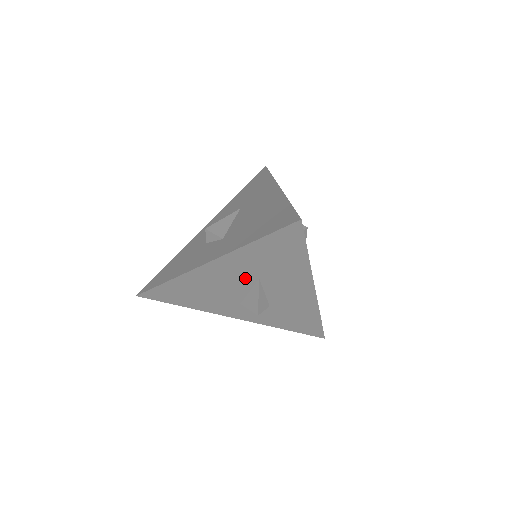
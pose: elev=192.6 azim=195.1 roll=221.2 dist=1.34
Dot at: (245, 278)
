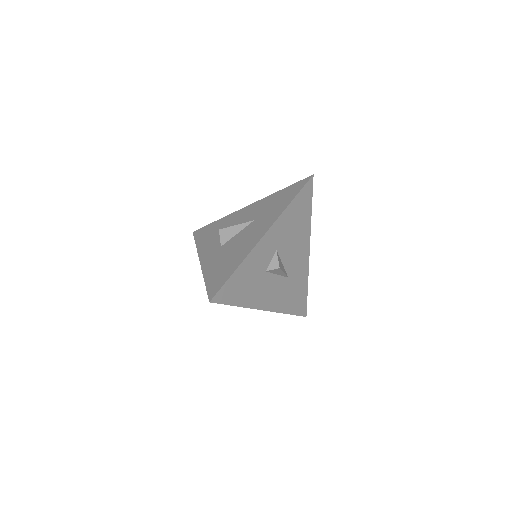
Dot at: occluded
